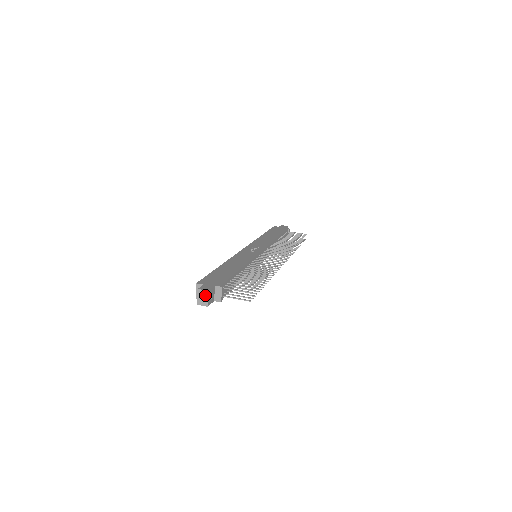
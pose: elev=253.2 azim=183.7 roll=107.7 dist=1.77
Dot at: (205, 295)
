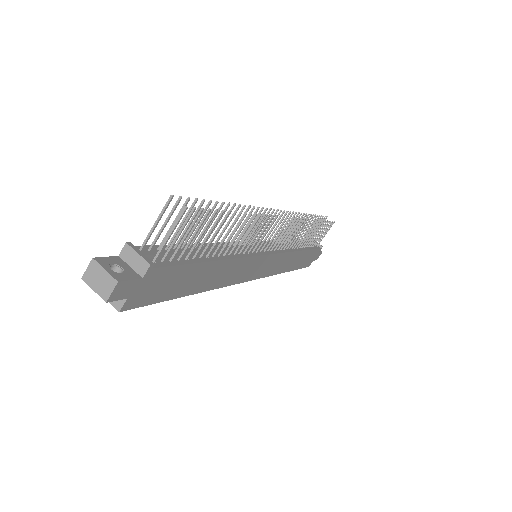
Dot at: (96, 271)
